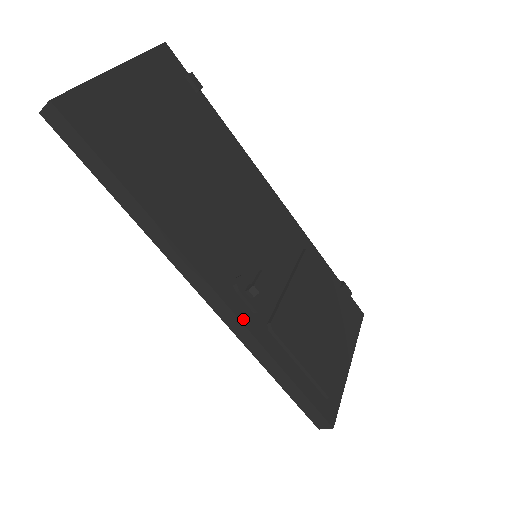
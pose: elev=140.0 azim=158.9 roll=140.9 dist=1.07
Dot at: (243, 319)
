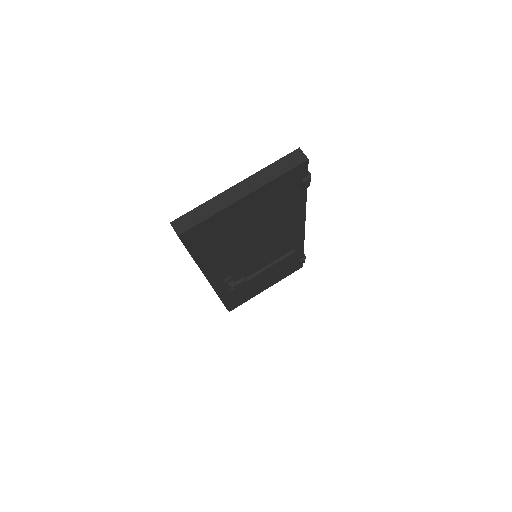
Dot at: (217, 290)
